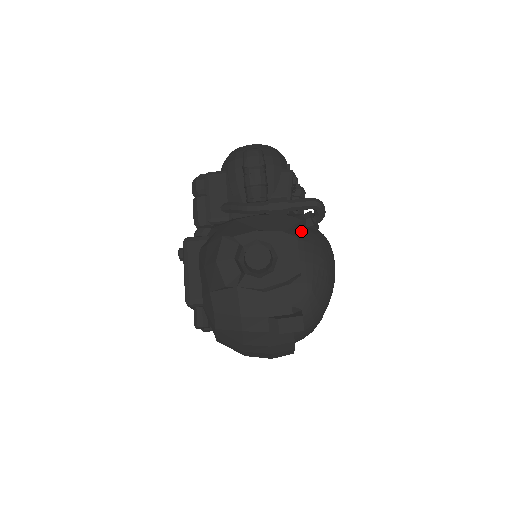
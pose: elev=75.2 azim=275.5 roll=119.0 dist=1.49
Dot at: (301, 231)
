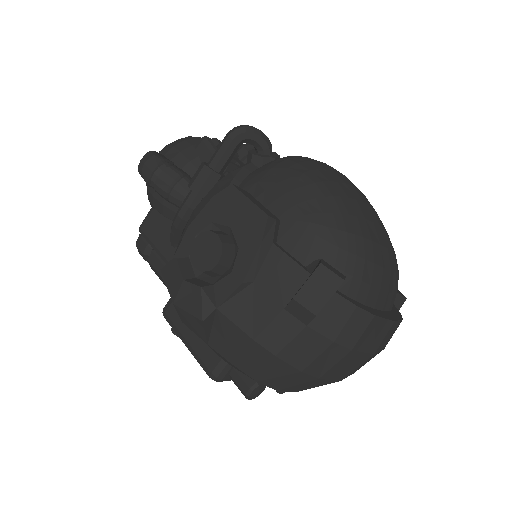
Dot at: (249, 177)
